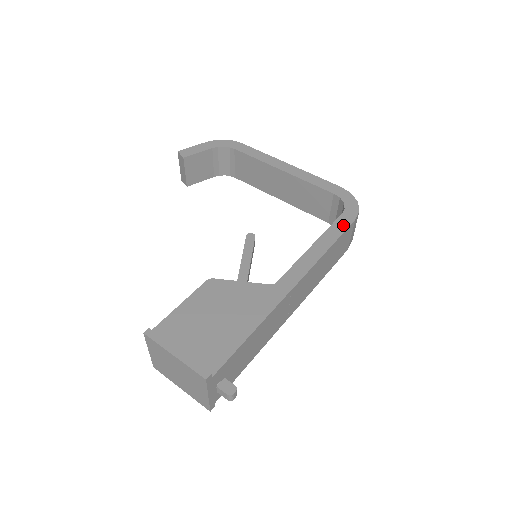
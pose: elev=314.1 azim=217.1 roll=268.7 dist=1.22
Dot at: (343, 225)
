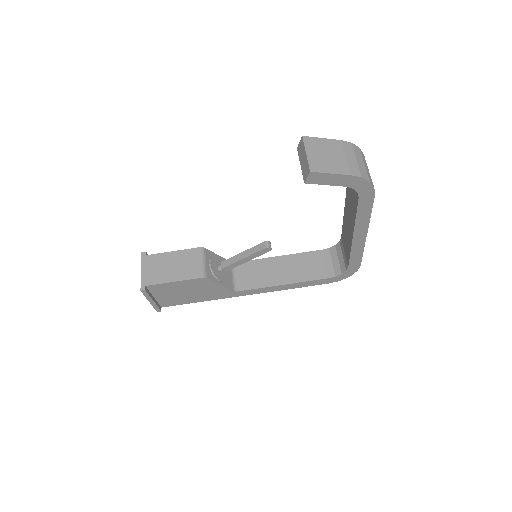
Dot at: (317, 283)
